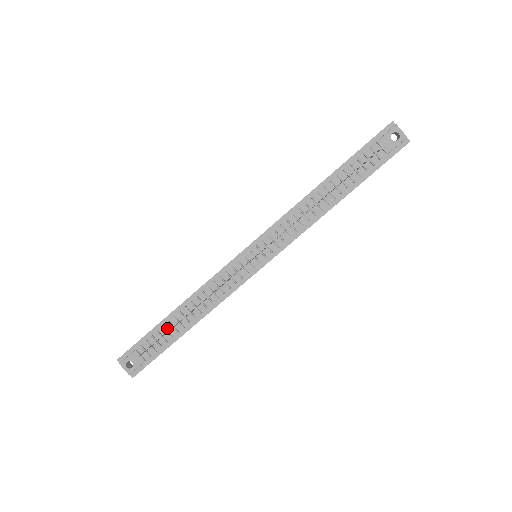
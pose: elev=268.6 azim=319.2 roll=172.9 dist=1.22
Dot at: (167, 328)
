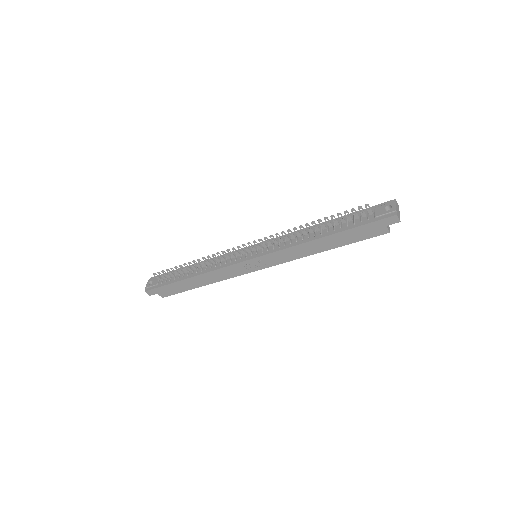
Dot at: (182, 272)
